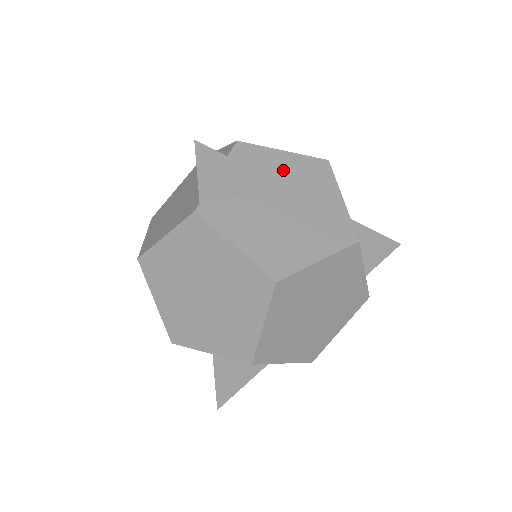
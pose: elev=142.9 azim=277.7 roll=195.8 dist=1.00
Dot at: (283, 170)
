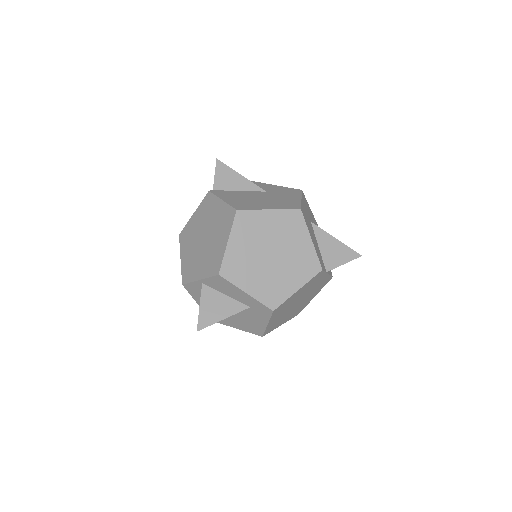
Dot at: (270, 189)
